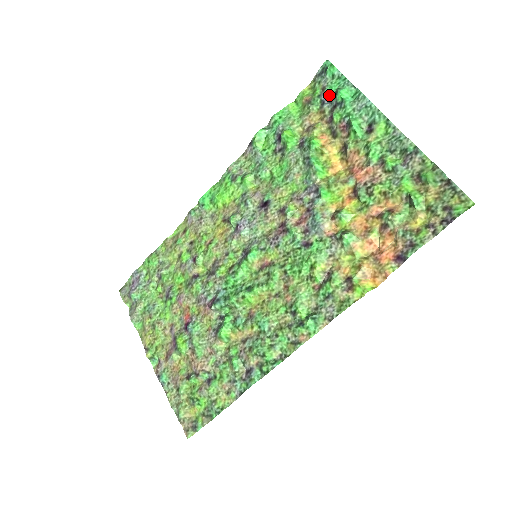
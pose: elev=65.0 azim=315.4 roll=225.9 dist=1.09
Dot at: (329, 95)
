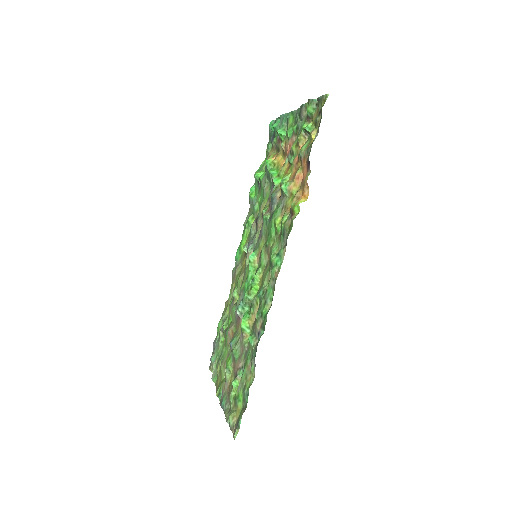
Dot at: (272, 135)
